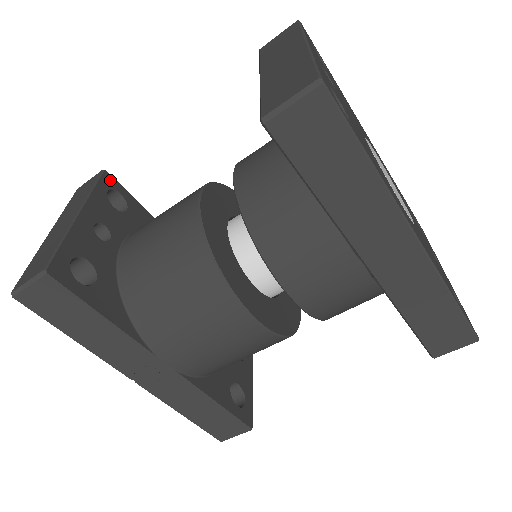
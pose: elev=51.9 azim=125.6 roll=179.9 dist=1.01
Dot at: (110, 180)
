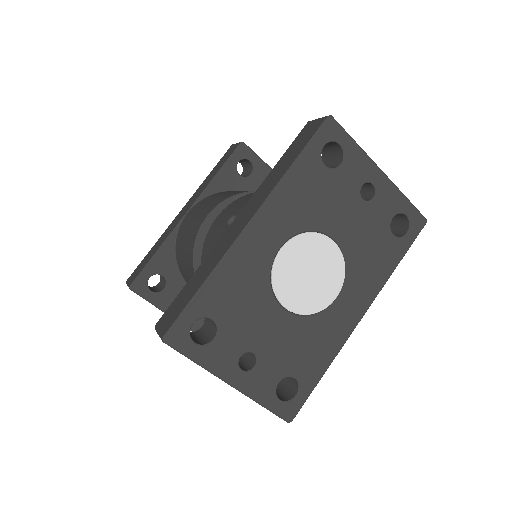
Dot at: (139, 286)
